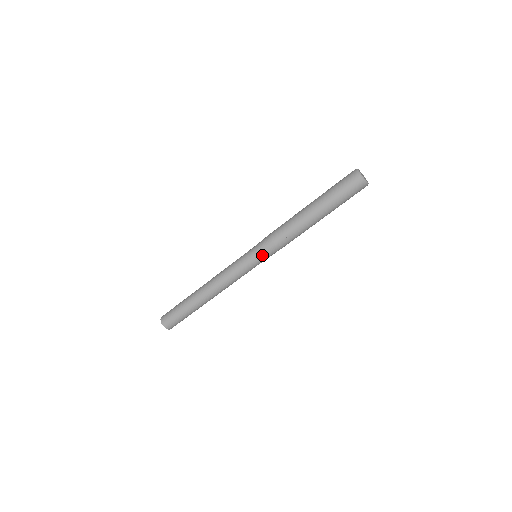
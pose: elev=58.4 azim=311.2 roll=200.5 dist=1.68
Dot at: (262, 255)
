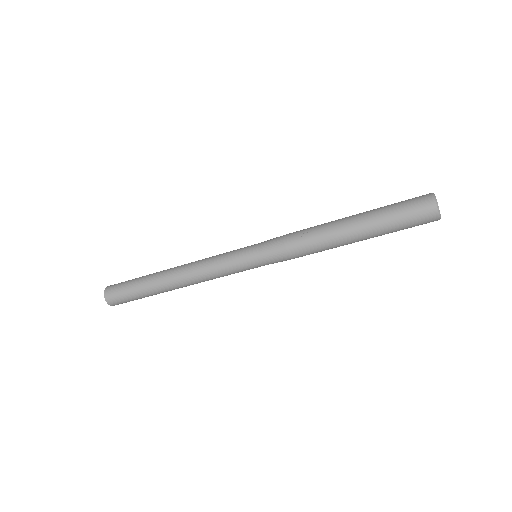
Dot at: (263, 252)
